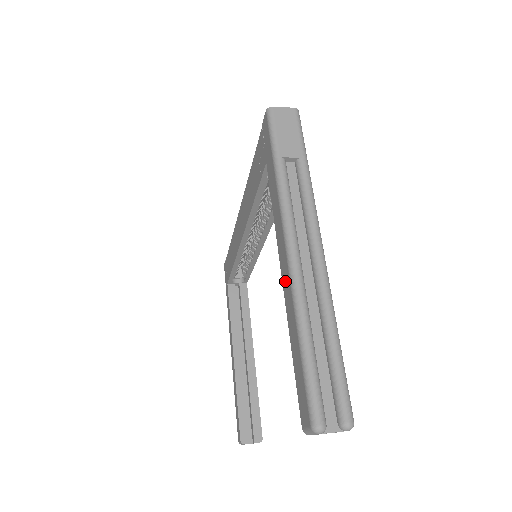
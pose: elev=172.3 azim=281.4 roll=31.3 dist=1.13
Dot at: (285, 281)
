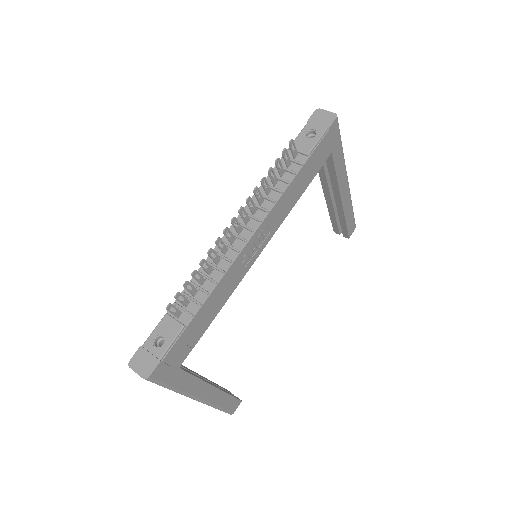
Dot at: occluded
